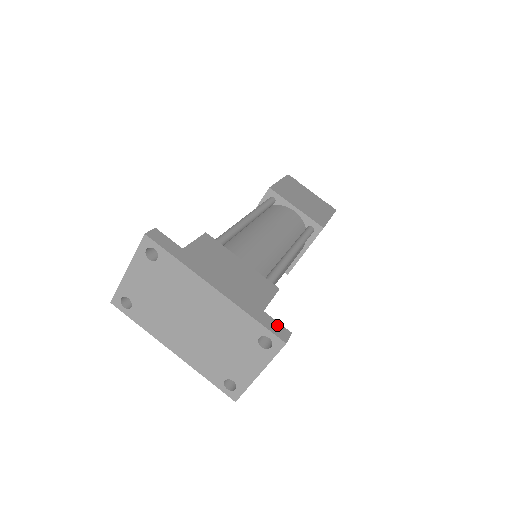
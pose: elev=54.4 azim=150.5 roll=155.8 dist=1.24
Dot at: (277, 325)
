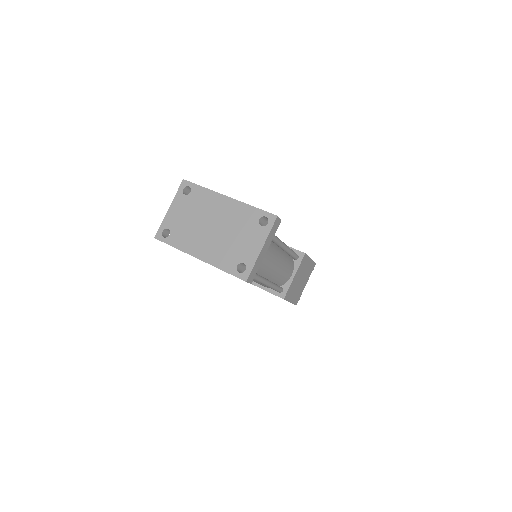
Dot at: occluded
